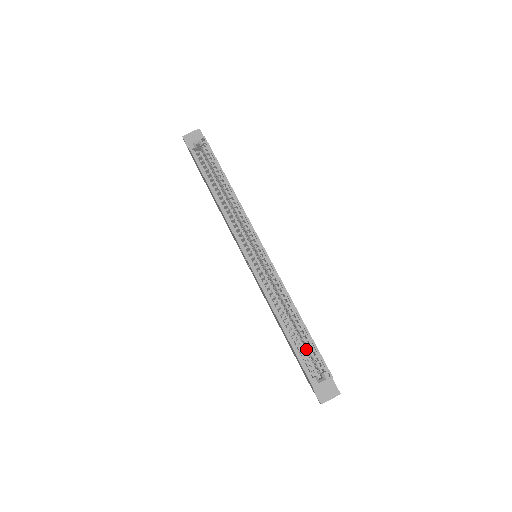
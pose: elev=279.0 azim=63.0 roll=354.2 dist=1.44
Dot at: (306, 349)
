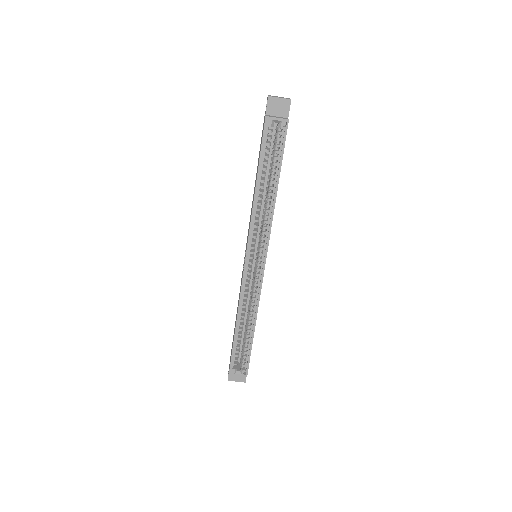
Dot at: (243, 347)
